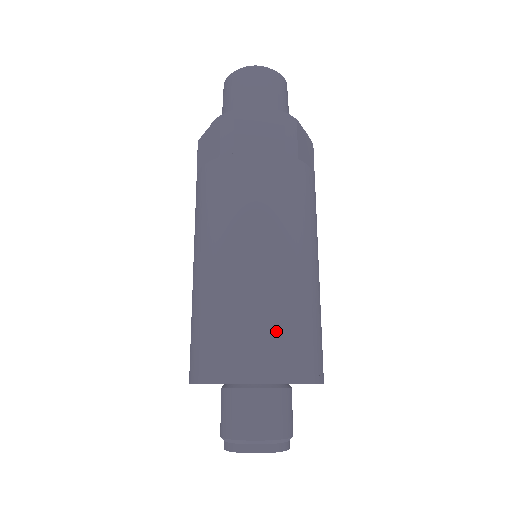
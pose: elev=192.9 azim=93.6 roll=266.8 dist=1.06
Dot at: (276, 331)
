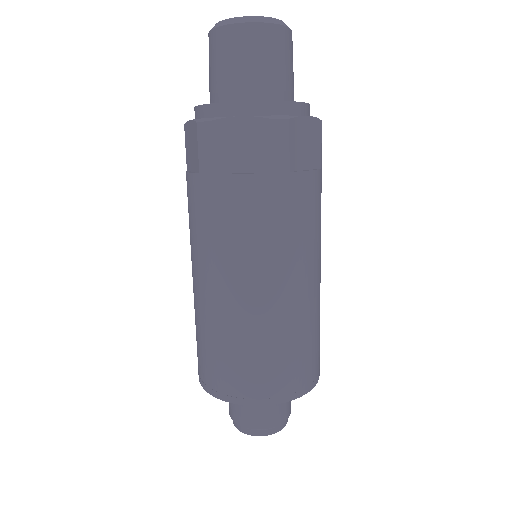
Dot at: (261, 364)
